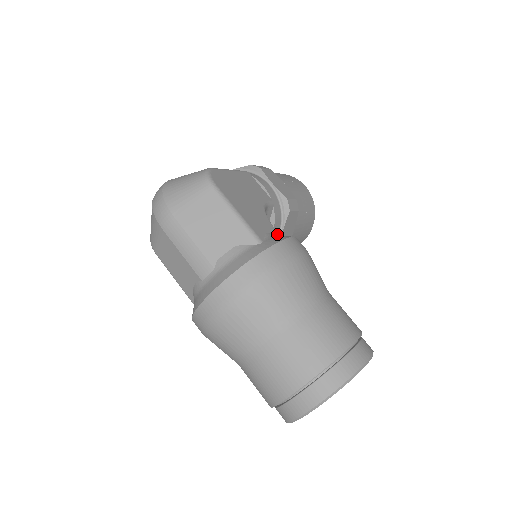
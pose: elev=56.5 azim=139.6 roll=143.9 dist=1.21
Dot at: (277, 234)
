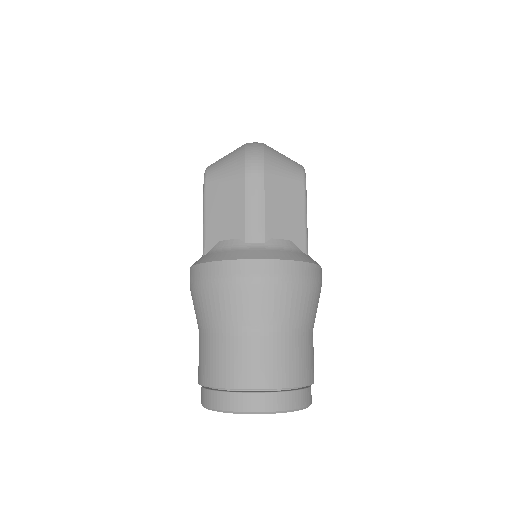
Dot at: occluded
